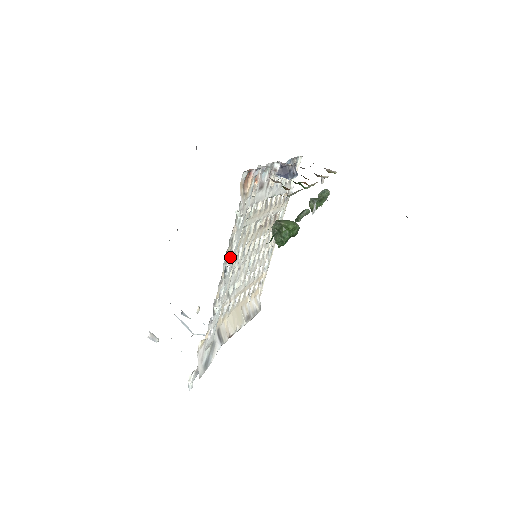
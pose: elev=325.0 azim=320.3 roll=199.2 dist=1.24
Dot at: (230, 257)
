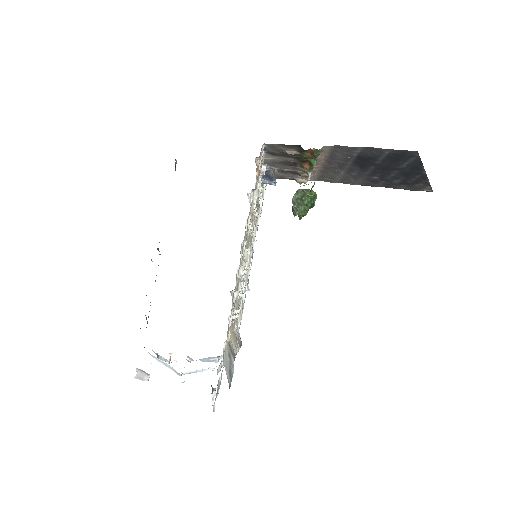
Dot at: occluded
